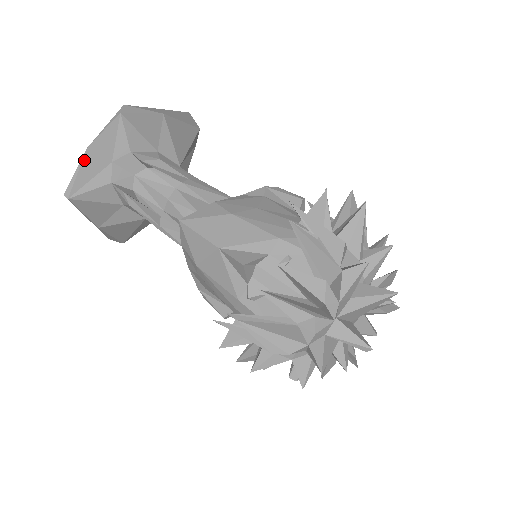
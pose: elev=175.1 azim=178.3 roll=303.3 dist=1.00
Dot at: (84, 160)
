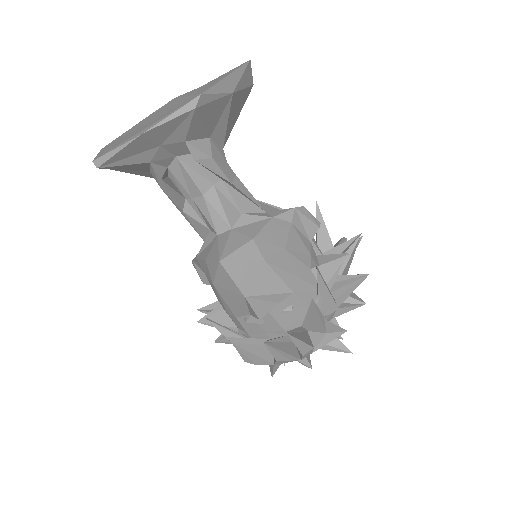
Dot at: (132, 142)
